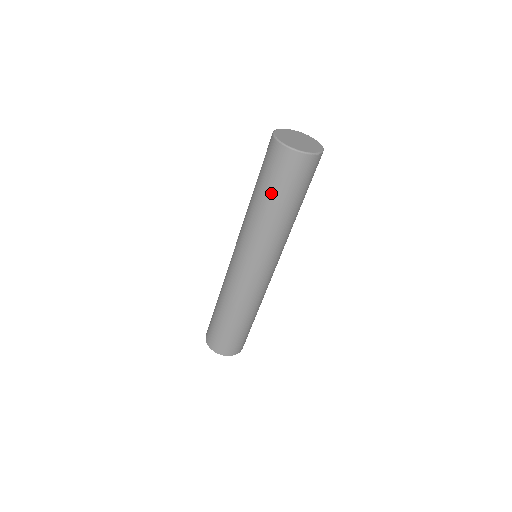
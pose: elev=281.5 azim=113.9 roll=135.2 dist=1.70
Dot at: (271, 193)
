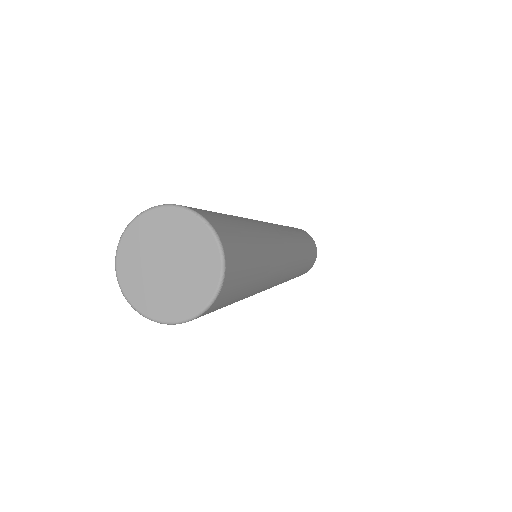
Dot at: occluded
